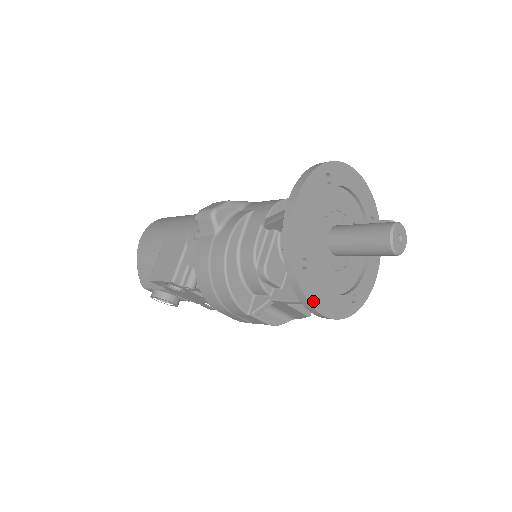
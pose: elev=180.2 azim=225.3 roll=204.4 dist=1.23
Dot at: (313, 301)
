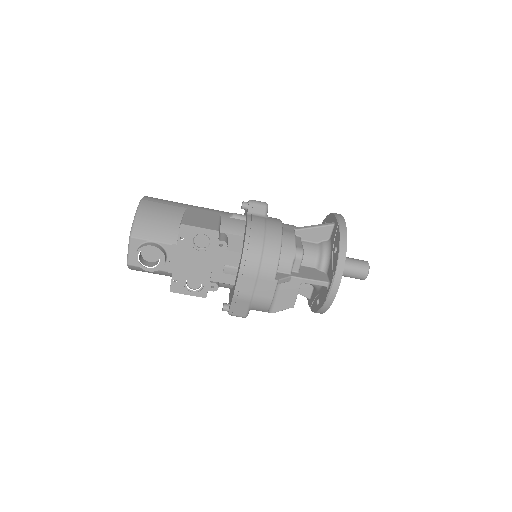
Dot at: (341, 276)
